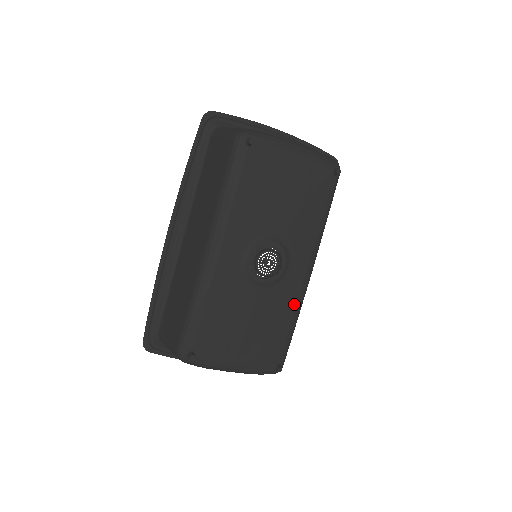
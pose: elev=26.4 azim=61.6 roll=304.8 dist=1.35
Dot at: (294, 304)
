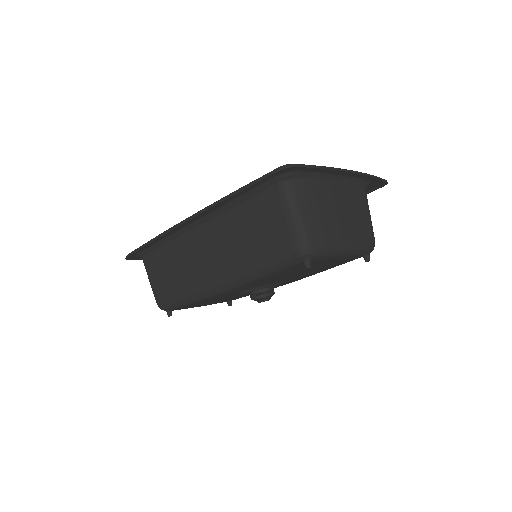
Dot at: occluded
